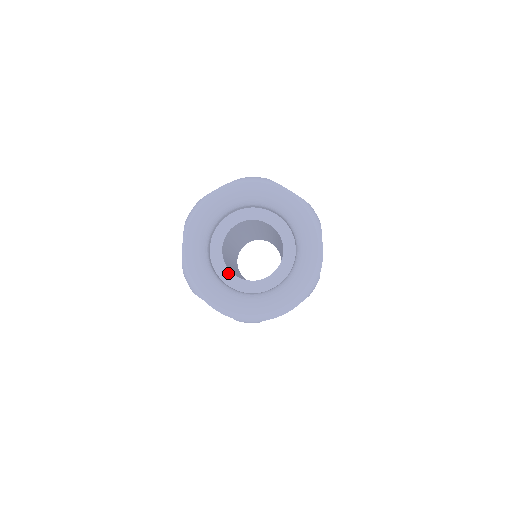
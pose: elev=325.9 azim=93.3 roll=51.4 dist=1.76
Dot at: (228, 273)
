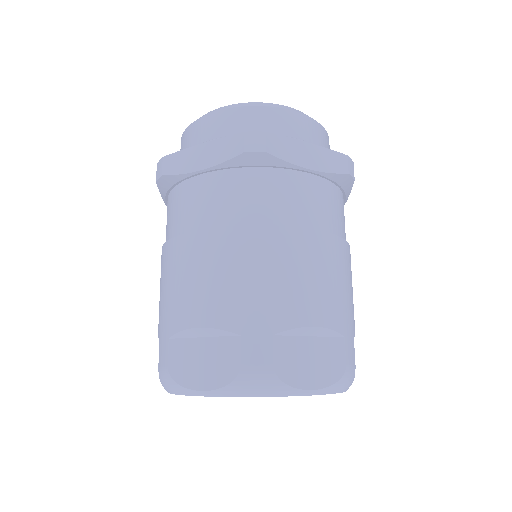
Dot at: occluded
